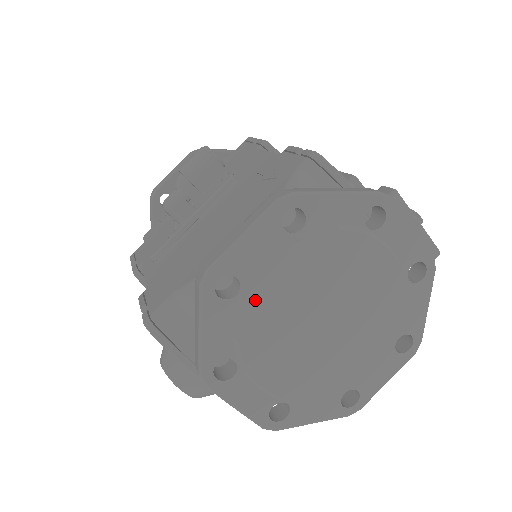
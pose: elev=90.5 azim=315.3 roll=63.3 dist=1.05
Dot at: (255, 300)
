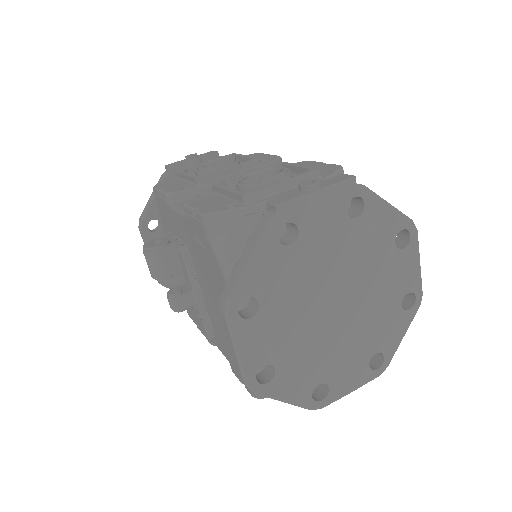
Dot at: (287, 360)
